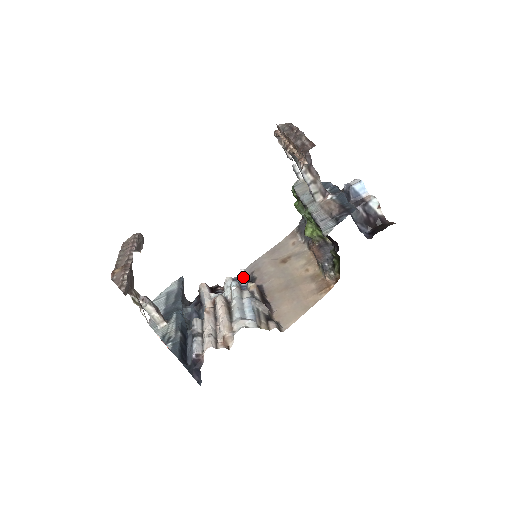
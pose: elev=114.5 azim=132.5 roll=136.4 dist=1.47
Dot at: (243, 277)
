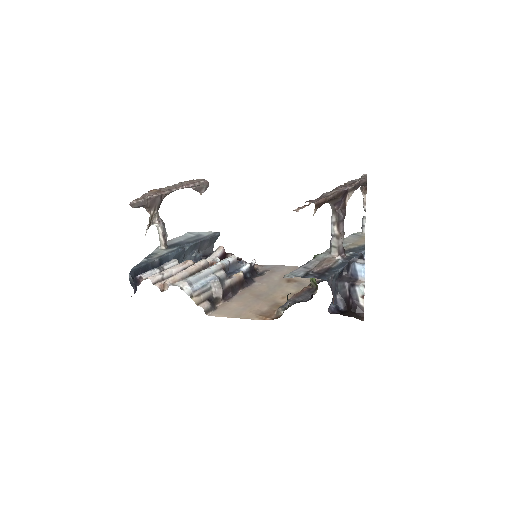
Dot at: (247, 265)
